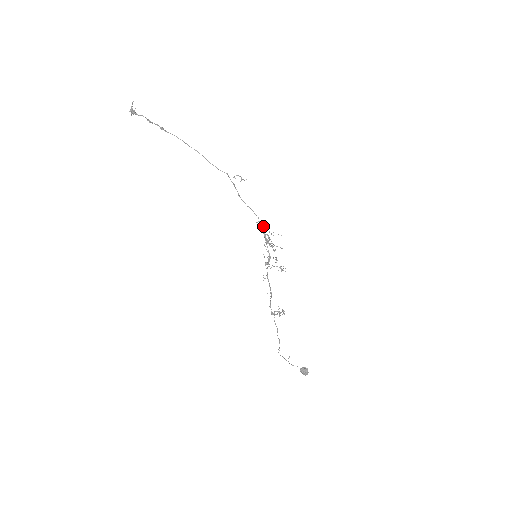
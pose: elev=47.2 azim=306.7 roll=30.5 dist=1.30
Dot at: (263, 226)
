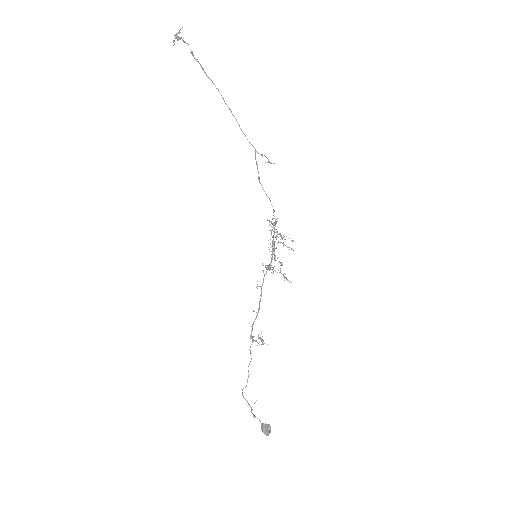
Dot at: (276, 222)
